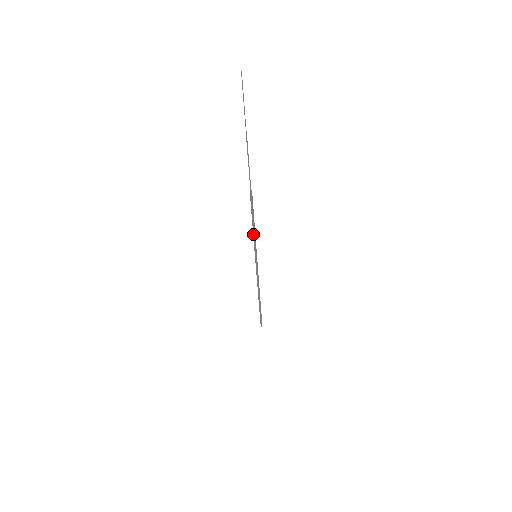
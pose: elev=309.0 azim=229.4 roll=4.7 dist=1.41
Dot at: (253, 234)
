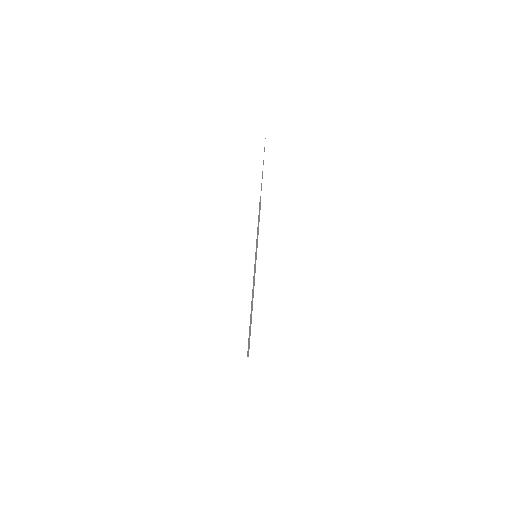
Dot at: (257, 234)
